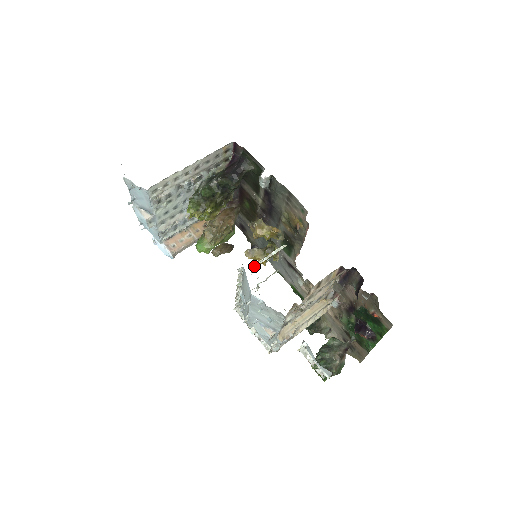
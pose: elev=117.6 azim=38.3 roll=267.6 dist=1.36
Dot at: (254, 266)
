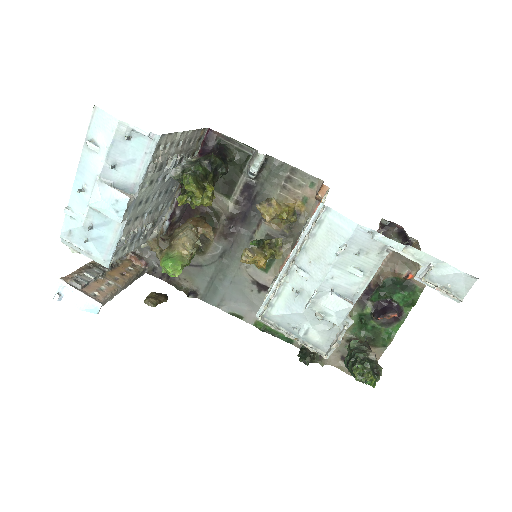
Dot at: occluded
